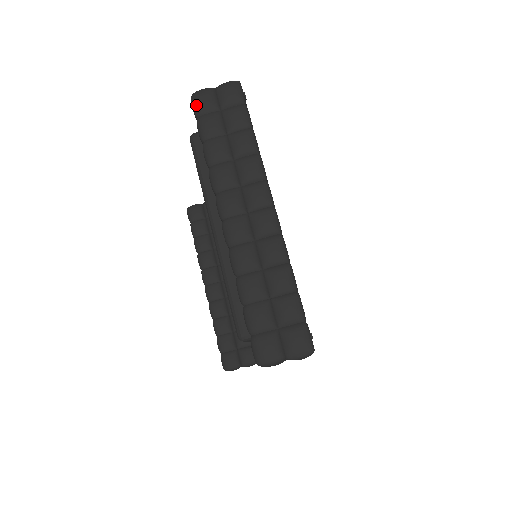
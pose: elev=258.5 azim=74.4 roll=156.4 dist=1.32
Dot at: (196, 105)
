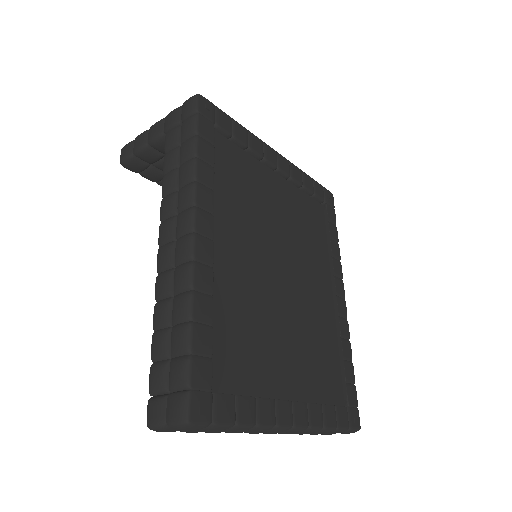
Dot at: occluded
